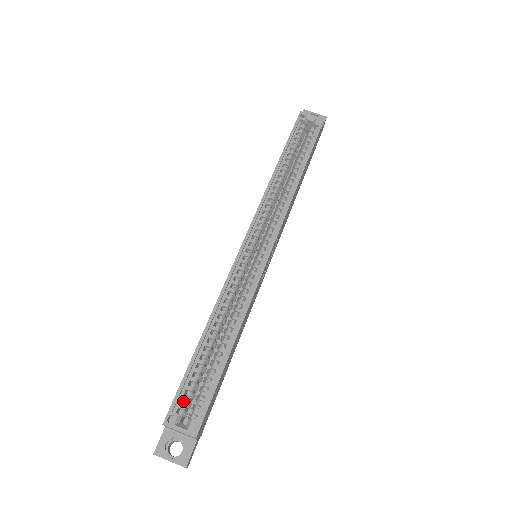
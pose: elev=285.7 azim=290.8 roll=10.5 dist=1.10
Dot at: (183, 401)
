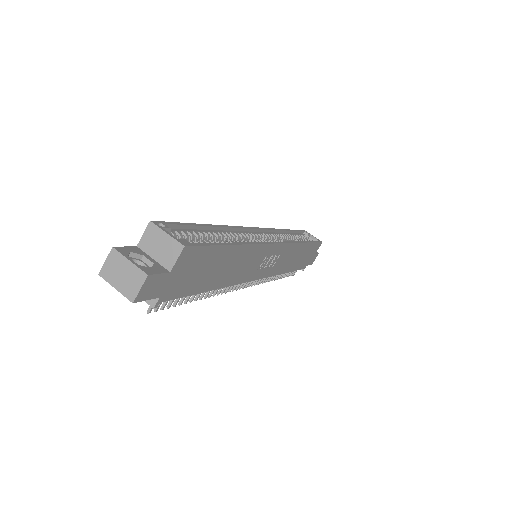
Dot at: occluded
